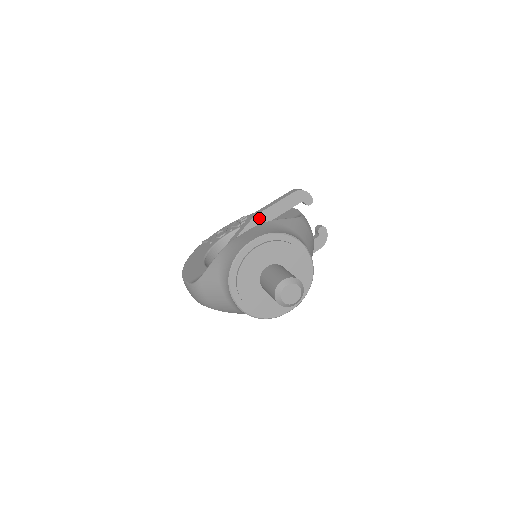
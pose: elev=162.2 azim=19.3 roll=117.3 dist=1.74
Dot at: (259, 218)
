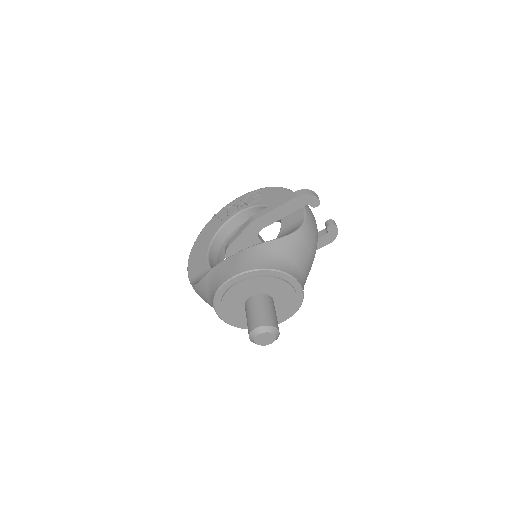
Dot at: (258, 222)
